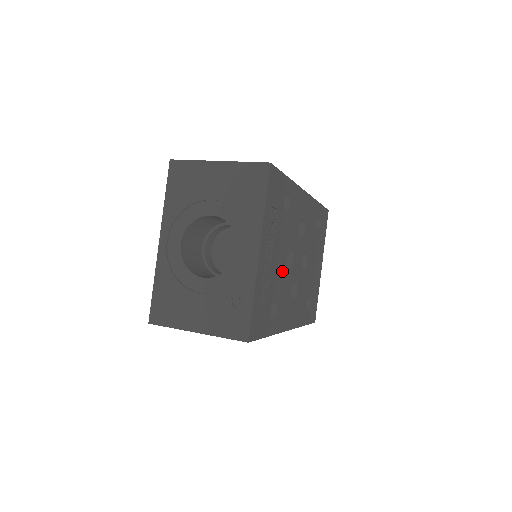
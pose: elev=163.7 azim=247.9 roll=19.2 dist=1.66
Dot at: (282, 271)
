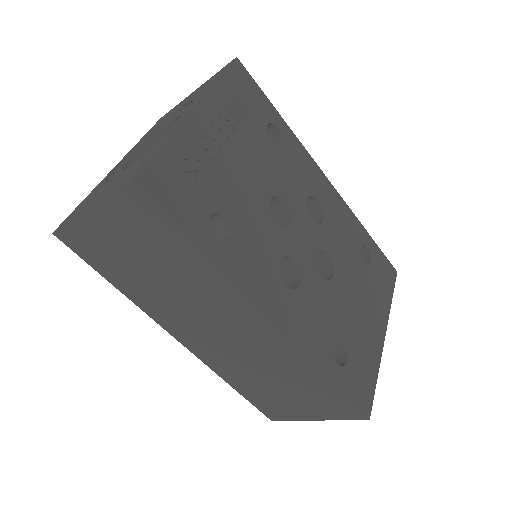
Dot at: (254, 201)
